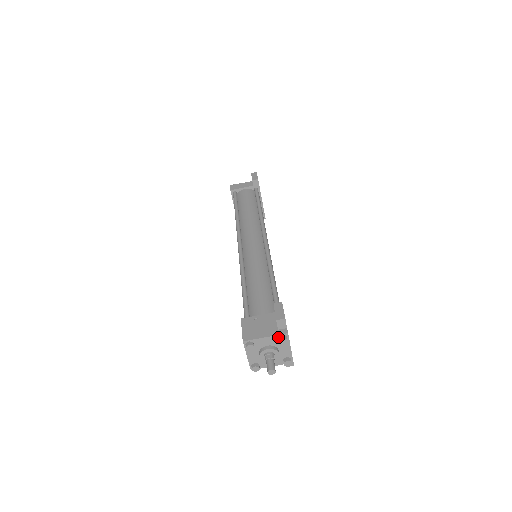
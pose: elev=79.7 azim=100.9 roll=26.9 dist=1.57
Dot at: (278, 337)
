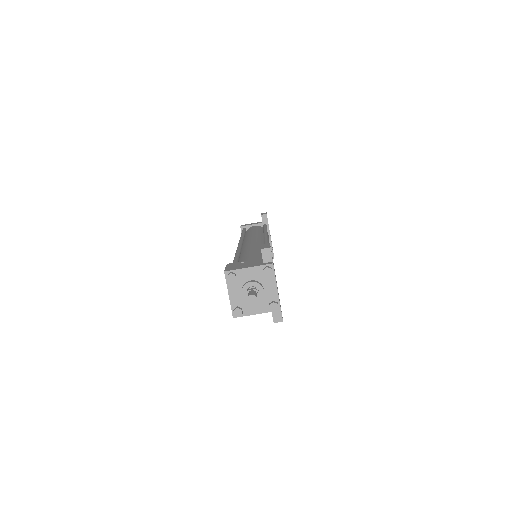
Dot at: (262, 268)
